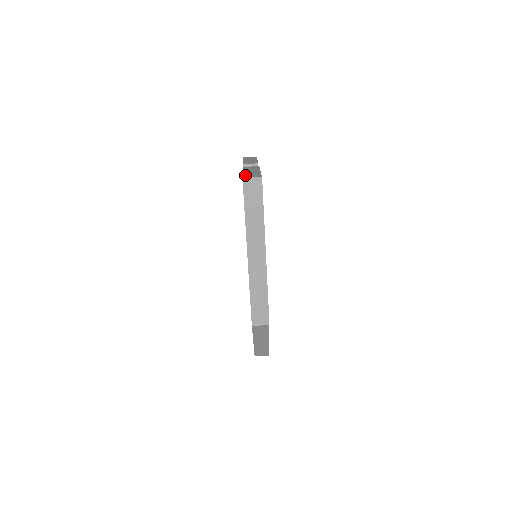
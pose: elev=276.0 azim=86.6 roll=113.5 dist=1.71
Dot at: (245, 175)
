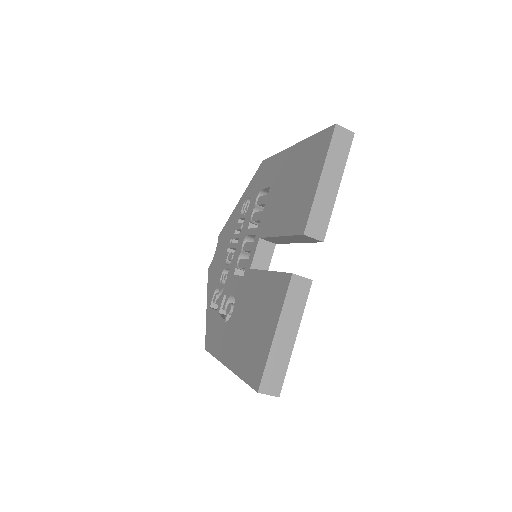
Dot at: (266, 374)
